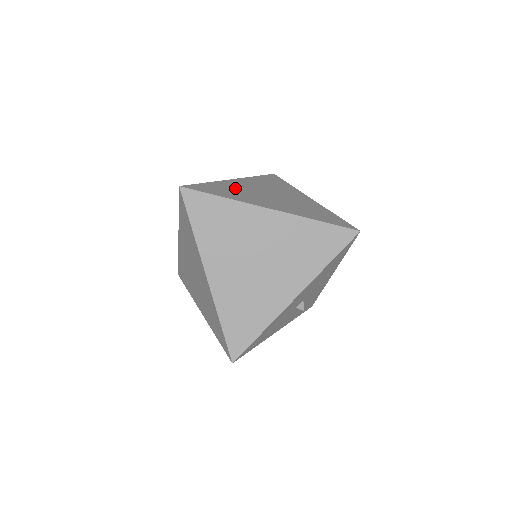
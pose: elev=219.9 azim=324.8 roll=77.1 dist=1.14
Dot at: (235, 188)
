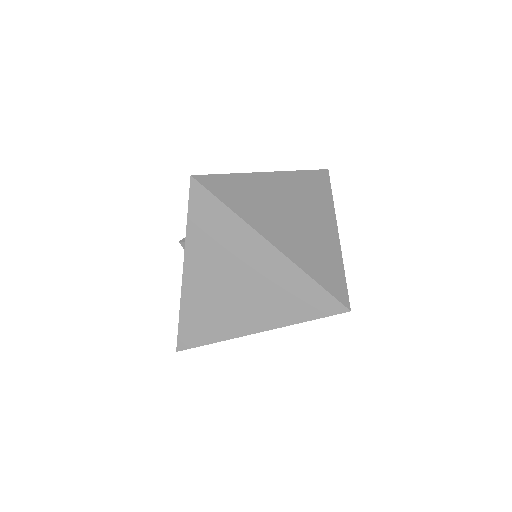
Dot at: occluded
